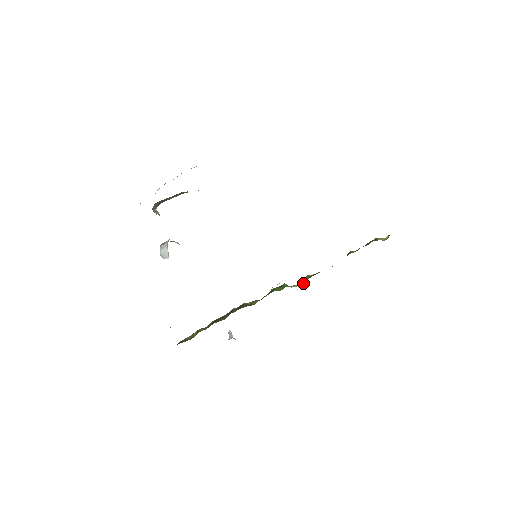
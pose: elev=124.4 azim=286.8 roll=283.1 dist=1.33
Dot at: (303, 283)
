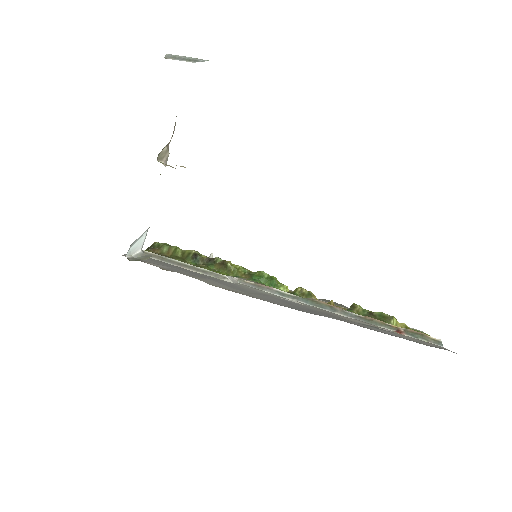
Dot at: occluded
